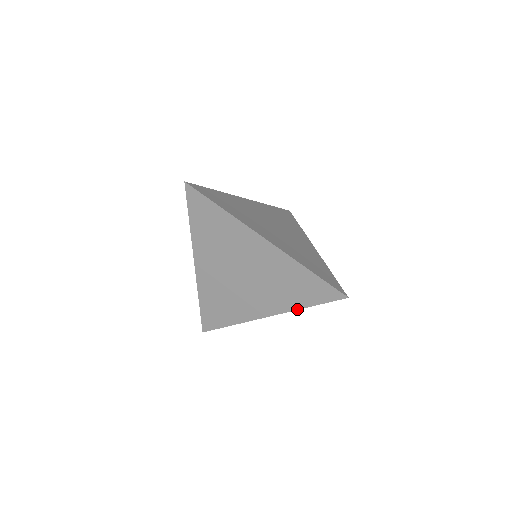
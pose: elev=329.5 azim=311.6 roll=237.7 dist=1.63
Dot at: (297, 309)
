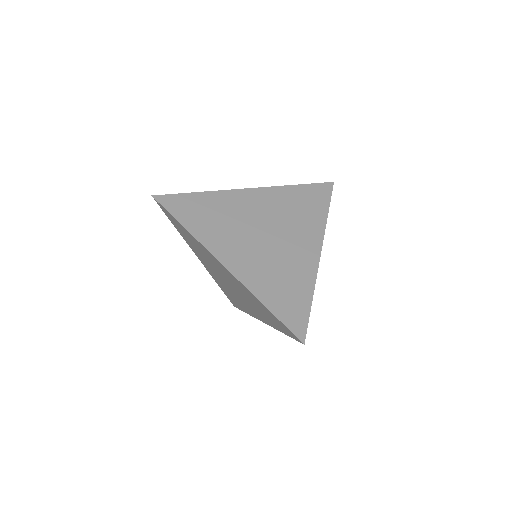
Dot at: (276, 329)
